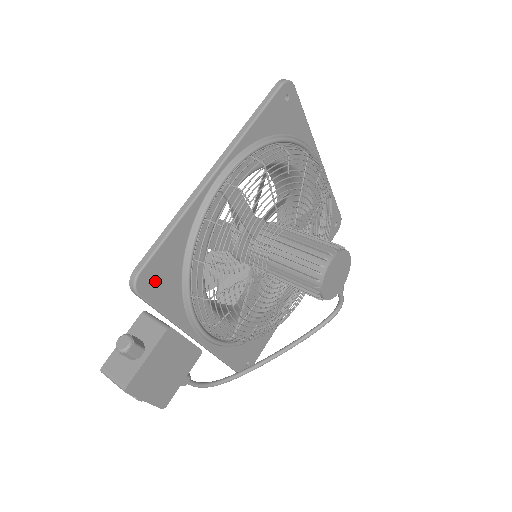
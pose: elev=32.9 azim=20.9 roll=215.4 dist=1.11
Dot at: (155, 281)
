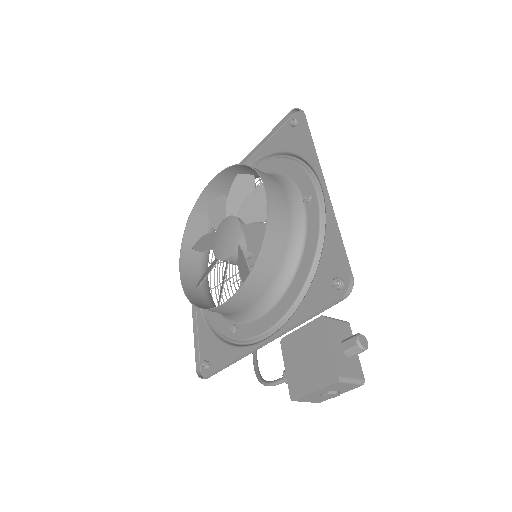
Dot at: (336, 284)
